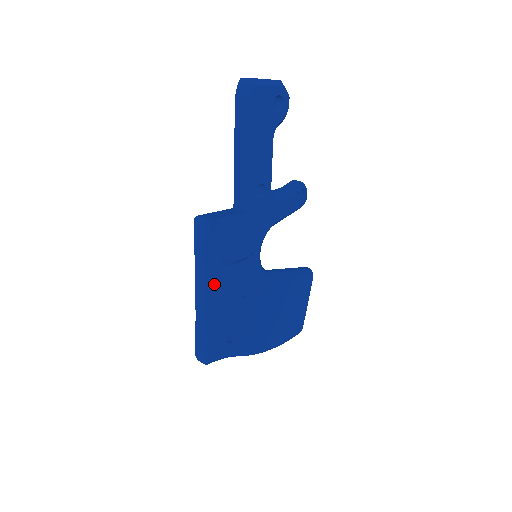
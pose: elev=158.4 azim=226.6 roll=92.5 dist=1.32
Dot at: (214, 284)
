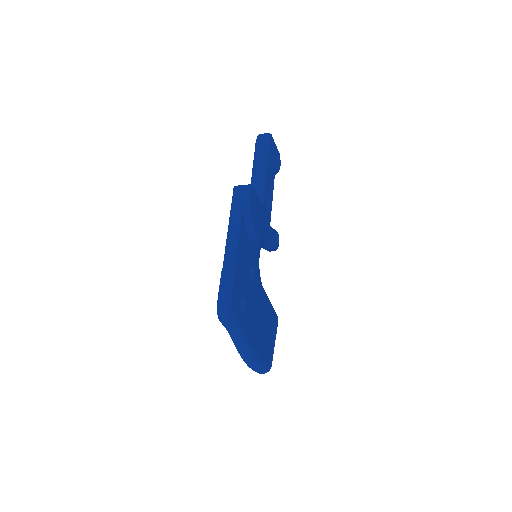
Dot at: (242, 241)
